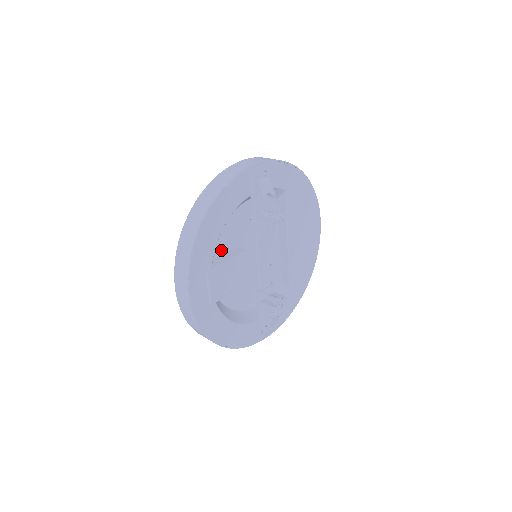
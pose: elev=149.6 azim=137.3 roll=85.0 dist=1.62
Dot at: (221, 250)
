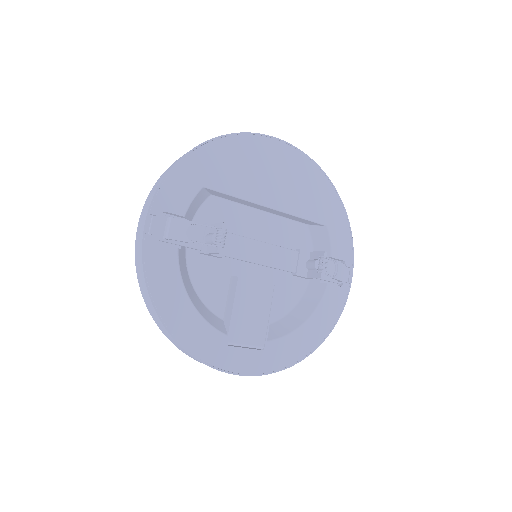
Dot at: (220, 302)
